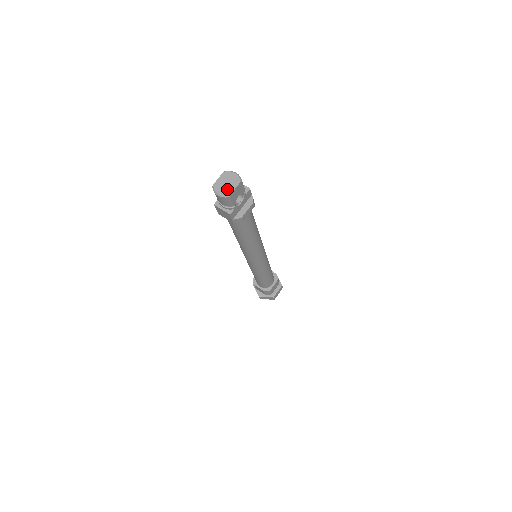
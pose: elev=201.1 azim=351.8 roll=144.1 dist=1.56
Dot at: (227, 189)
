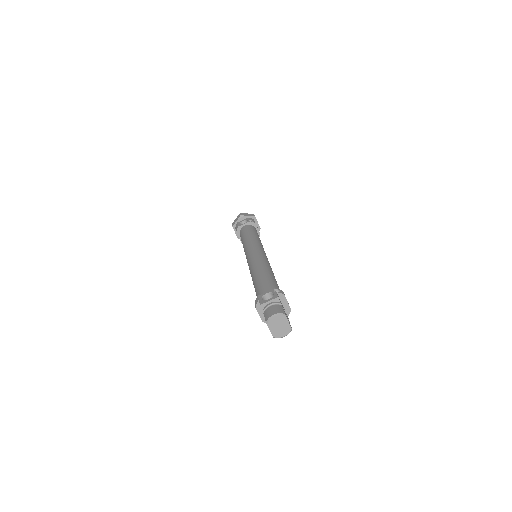
Dot at: (285, 329)
